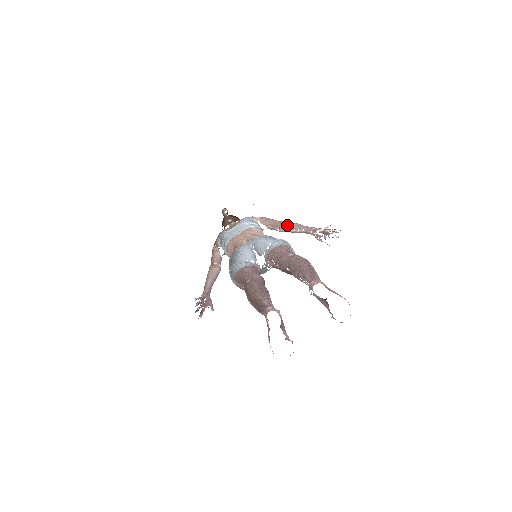
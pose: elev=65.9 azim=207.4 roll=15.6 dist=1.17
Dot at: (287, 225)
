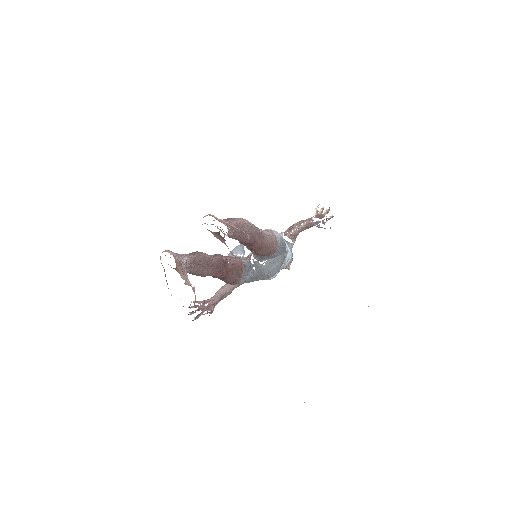
Dot at: (295, 224)
